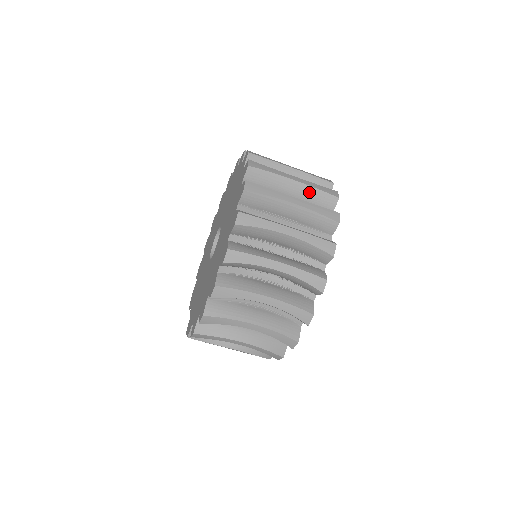
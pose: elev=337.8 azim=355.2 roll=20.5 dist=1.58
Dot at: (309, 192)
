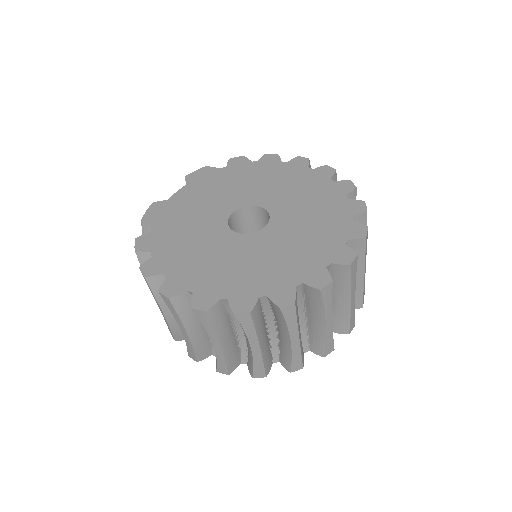
Dot at: (320, 335)
